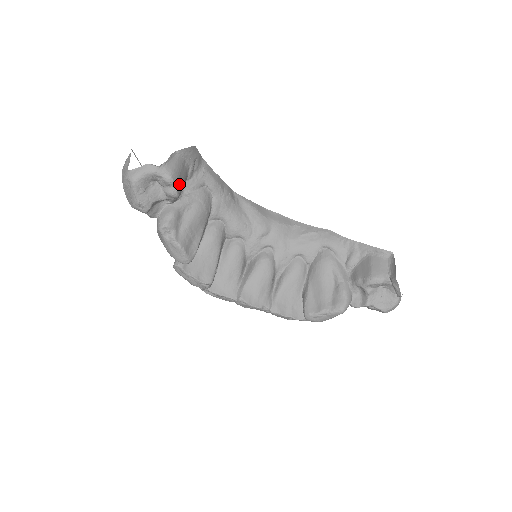
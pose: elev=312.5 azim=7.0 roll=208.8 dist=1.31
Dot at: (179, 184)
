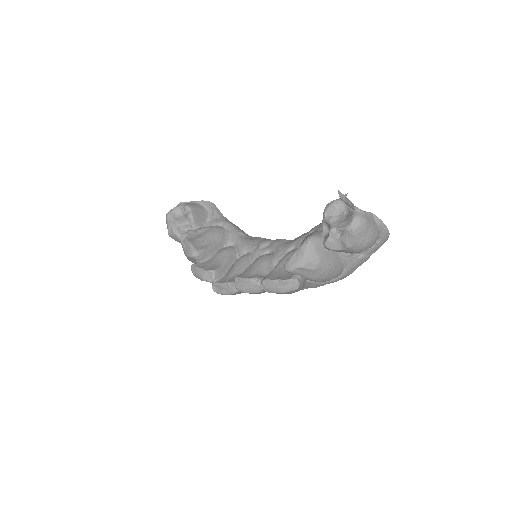
Dot at: (195, 212)
